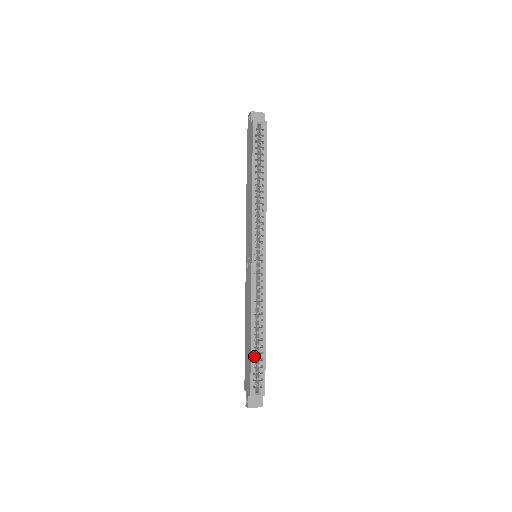
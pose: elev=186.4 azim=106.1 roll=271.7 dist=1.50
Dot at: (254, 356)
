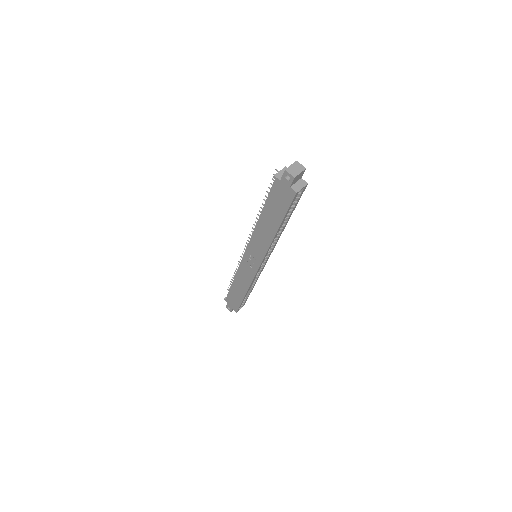
Dot at: occluded
